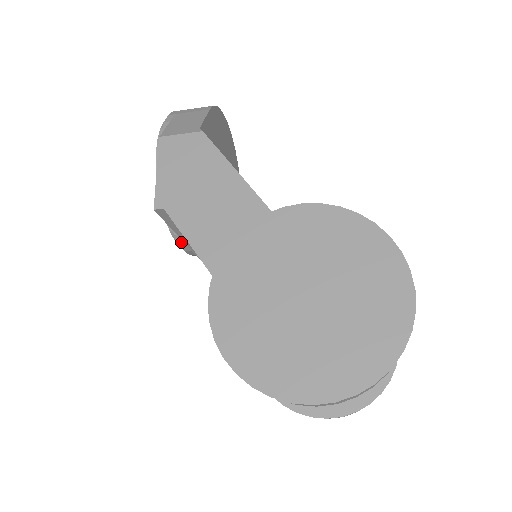
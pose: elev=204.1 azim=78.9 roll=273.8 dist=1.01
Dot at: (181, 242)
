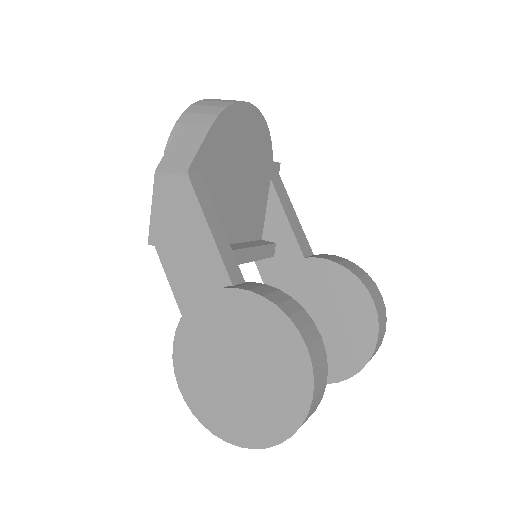
Dot at: occluded
